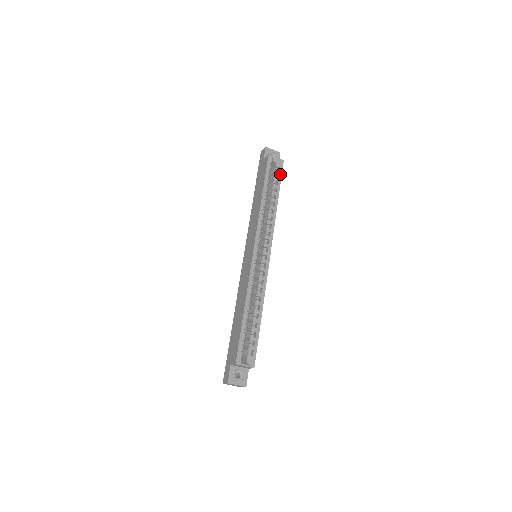
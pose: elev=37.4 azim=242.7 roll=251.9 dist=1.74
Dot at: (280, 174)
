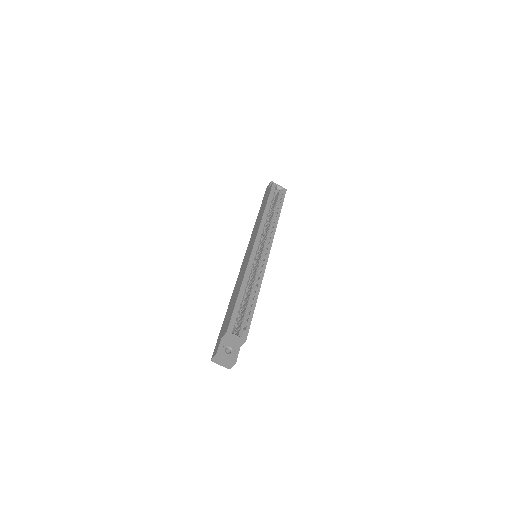
Dot at: (283, 198)
